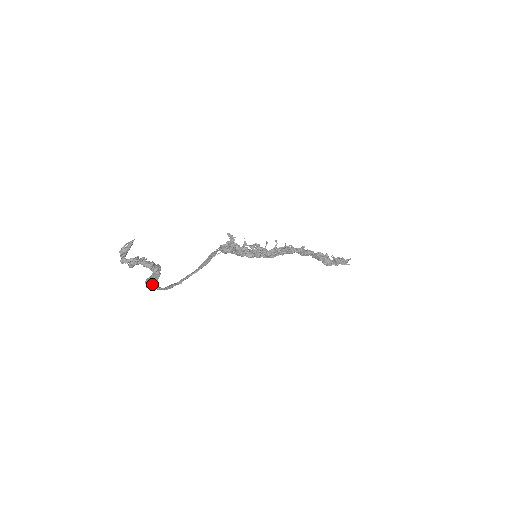
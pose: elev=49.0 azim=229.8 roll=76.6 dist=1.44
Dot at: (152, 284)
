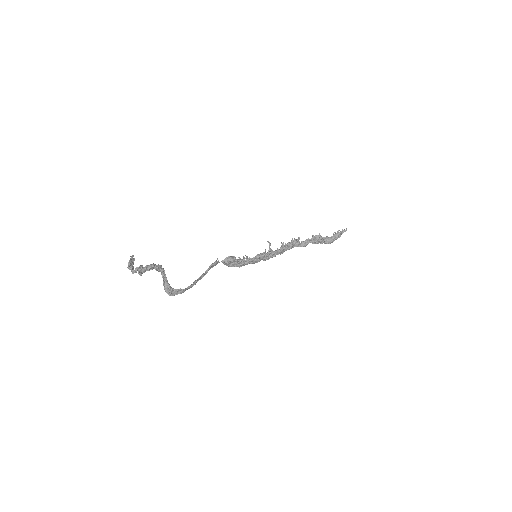
Dot at: (167, 287)
